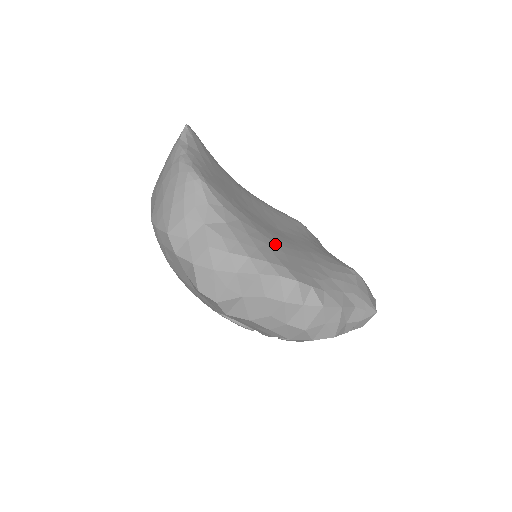
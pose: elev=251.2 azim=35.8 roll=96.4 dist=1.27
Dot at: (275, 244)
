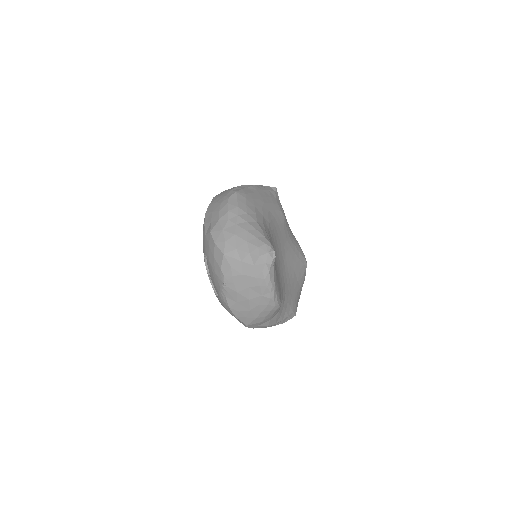
Dot at: (289, 294)
